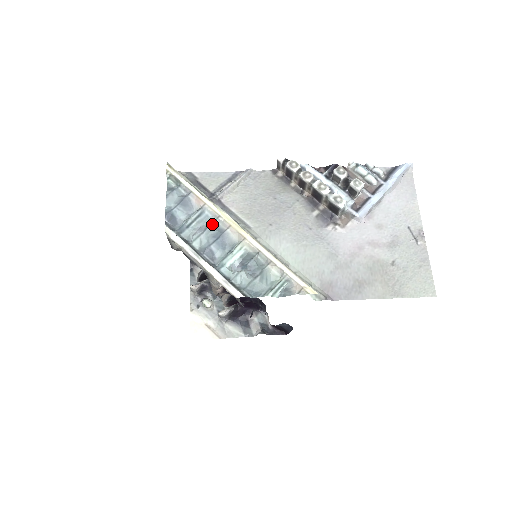
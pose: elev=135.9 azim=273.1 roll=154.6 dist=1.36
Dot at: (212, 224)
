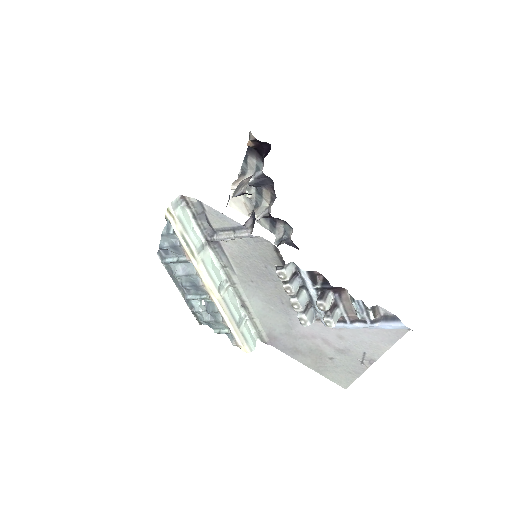
Dot at: (191, 276)
